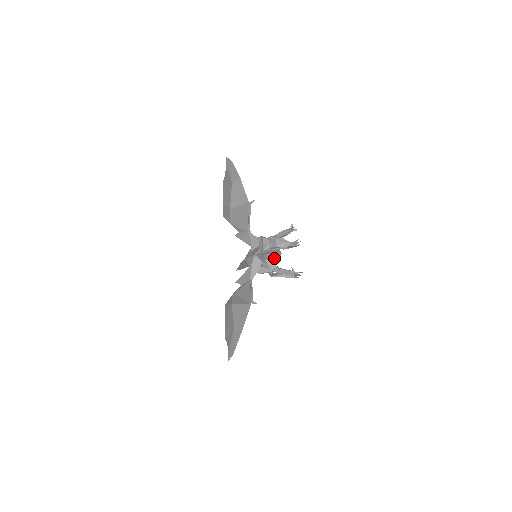
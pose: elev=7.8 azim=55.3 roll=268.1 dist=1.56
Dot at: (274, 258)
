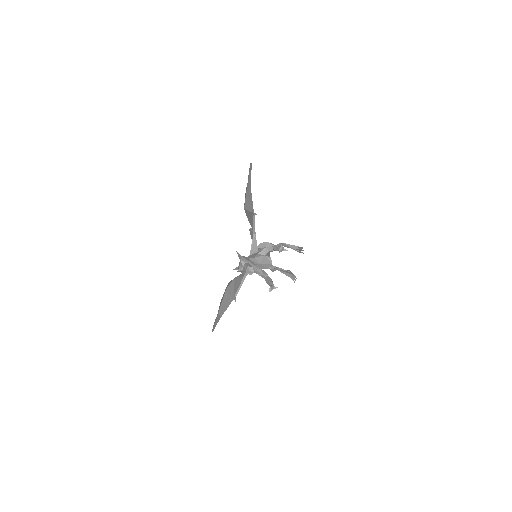
Dot at: (263, 268)
